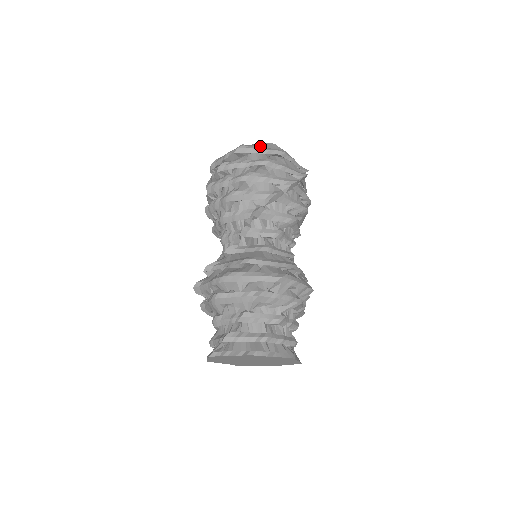
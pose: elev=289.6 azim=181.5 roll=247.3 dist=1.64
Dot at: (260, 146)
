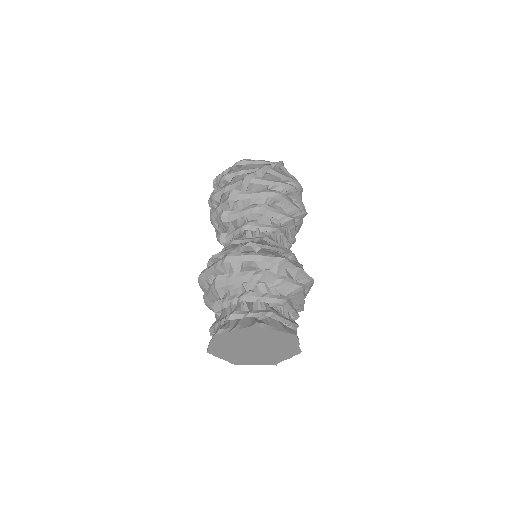
Dot at: occluded
